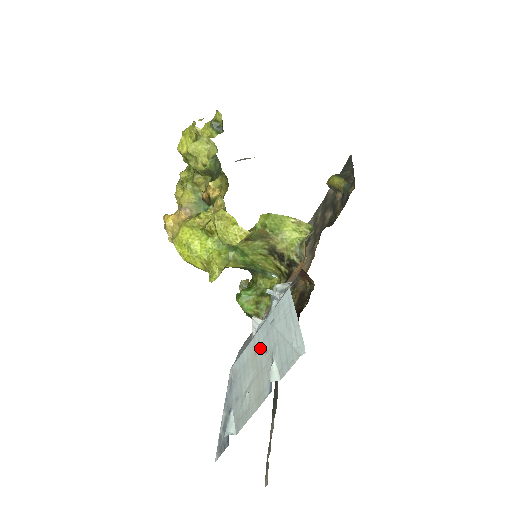
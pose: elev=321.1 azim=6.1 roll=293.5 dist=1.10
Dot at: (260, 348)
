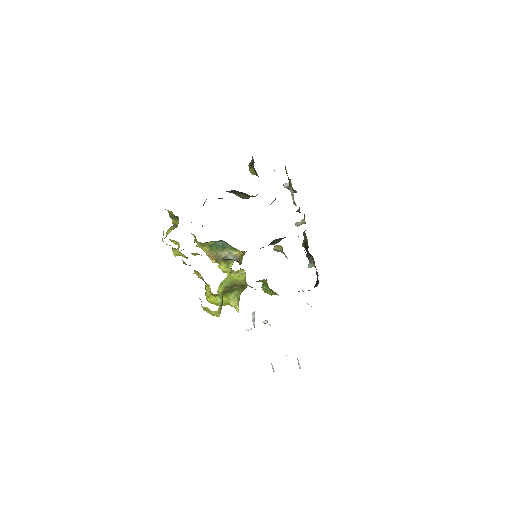
Dot at: occluded
